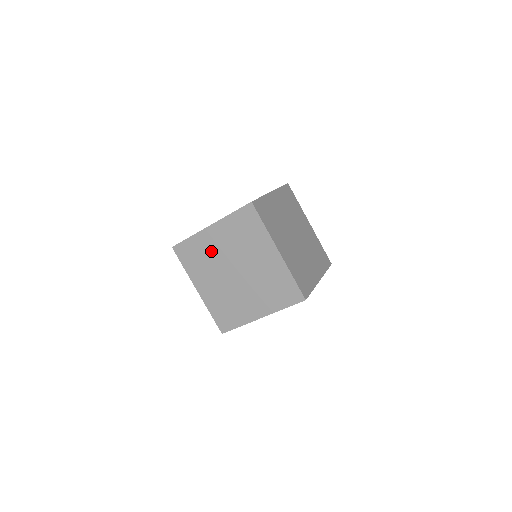
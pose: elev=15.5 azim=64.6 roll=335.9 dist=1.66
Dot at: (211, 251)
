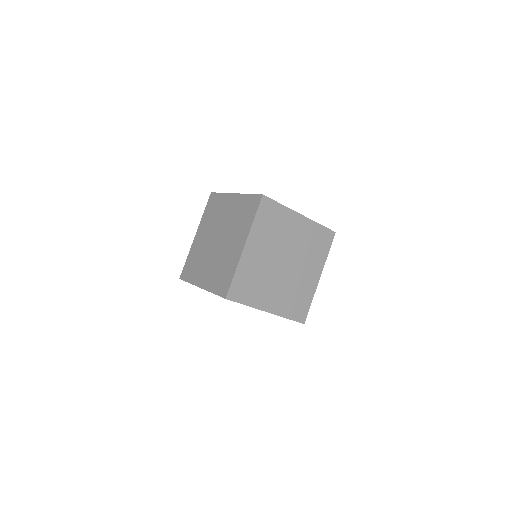
Dot at: (200, 248)
